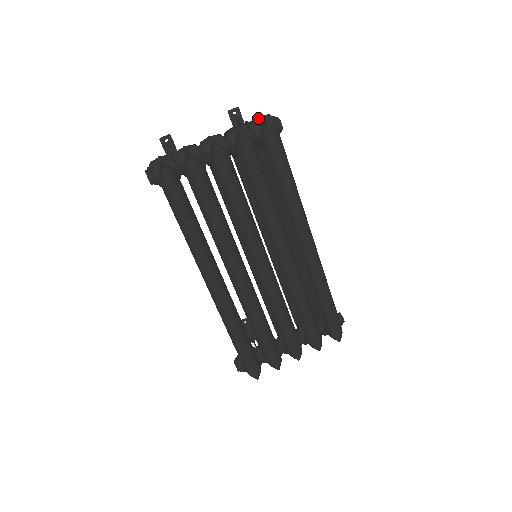
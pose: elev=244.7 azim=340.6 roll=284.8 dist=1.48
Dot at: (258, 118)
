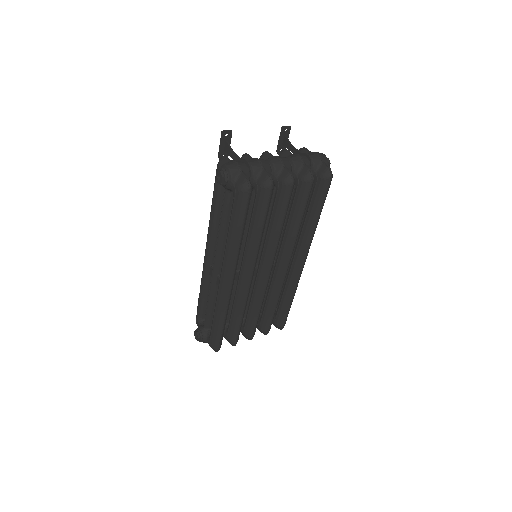
Dot at: (318, 156)
